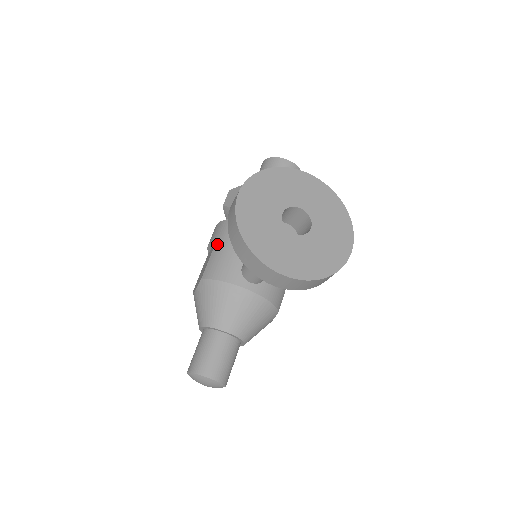
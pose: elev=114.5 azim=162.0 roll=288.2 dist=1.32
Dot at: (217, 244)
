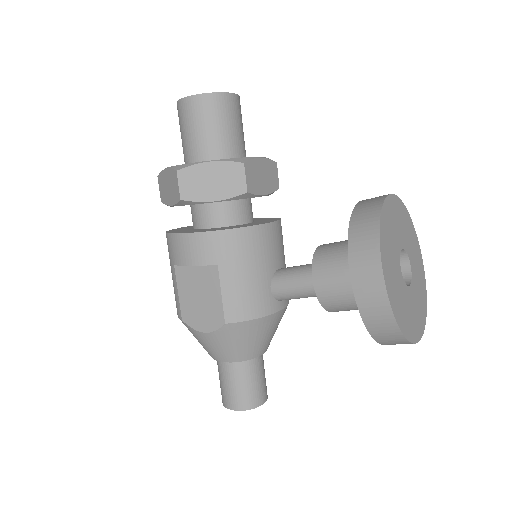
Dot at: (224, 271)
